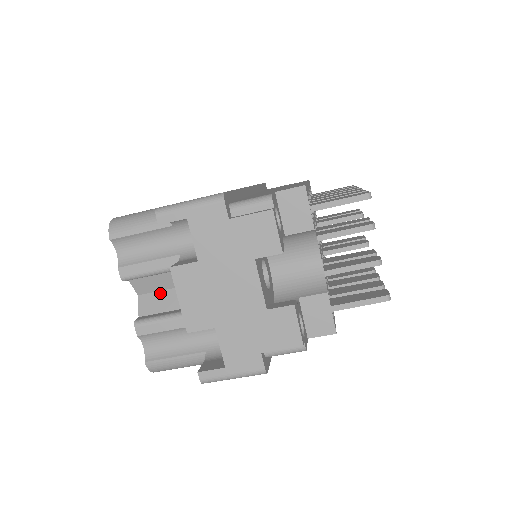
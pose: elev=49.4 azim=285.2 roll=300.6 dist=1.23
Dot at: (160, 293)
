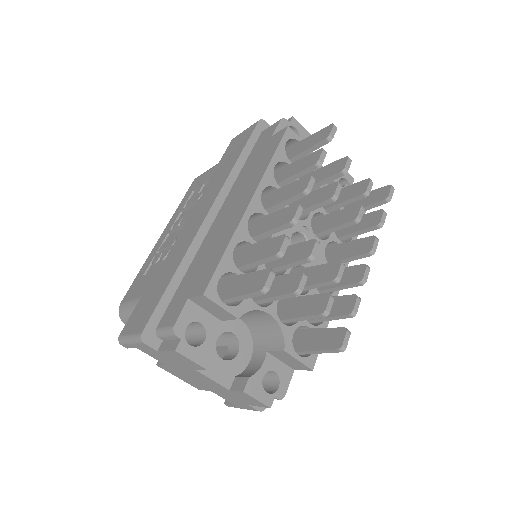
Dot at: occluded
